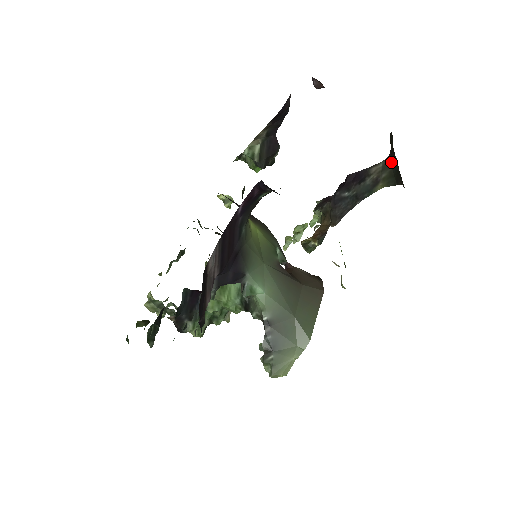
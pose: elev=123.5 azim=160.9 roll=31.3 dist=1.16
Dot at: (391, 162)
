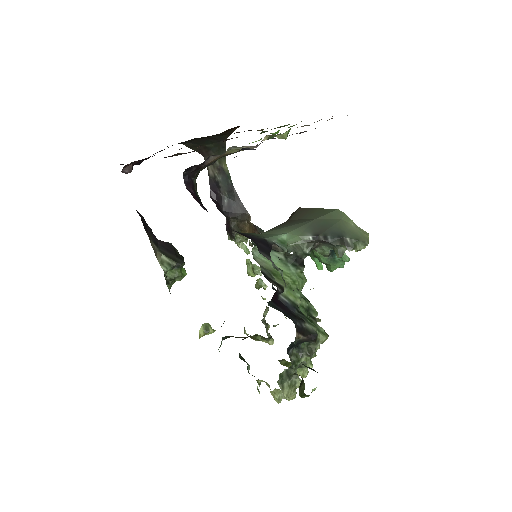
Dot at: (208, 154)
